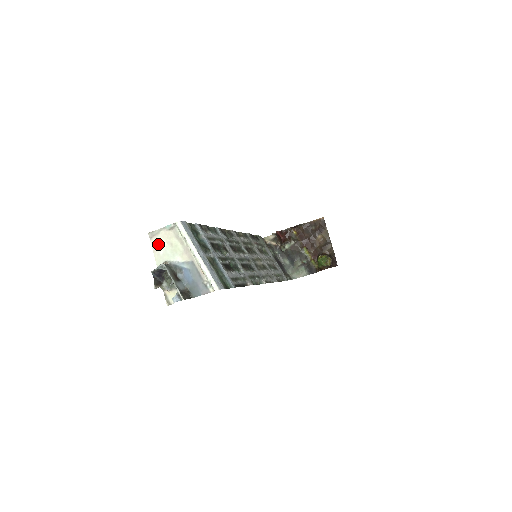
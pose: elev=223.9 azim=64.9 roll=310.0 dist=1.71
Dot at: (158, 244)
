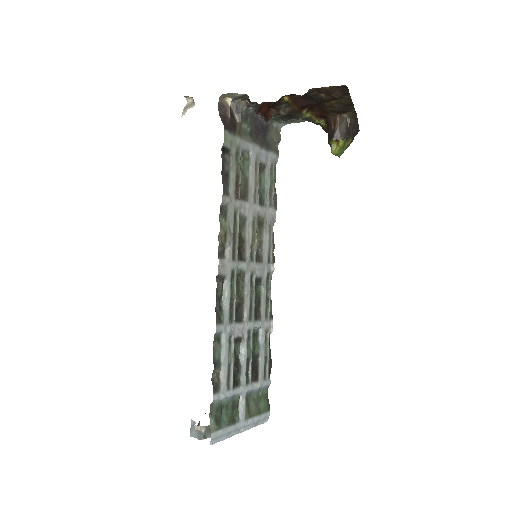
Dot at: occluded
